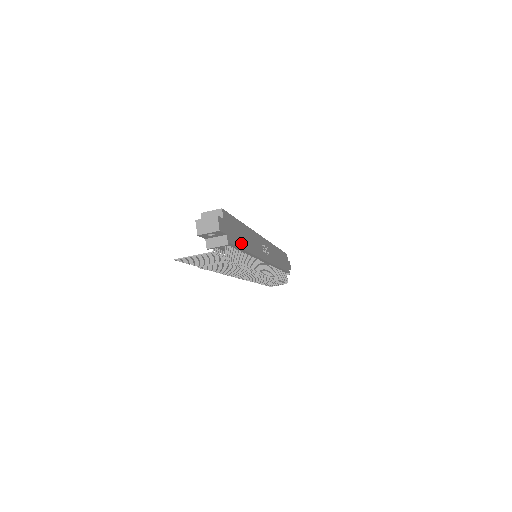
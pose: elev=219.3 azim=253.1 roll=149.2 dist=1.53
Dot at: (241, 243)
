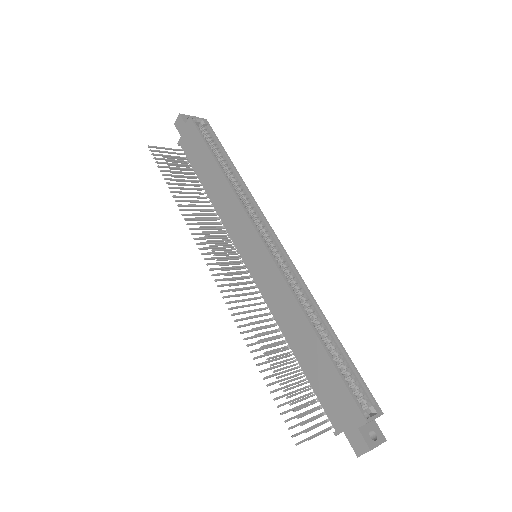
Dot at: occluded
